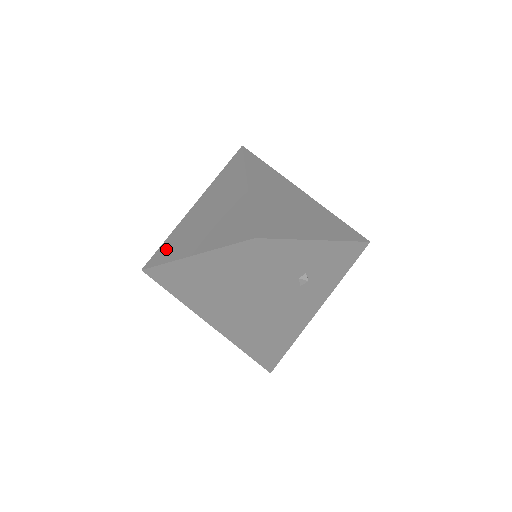
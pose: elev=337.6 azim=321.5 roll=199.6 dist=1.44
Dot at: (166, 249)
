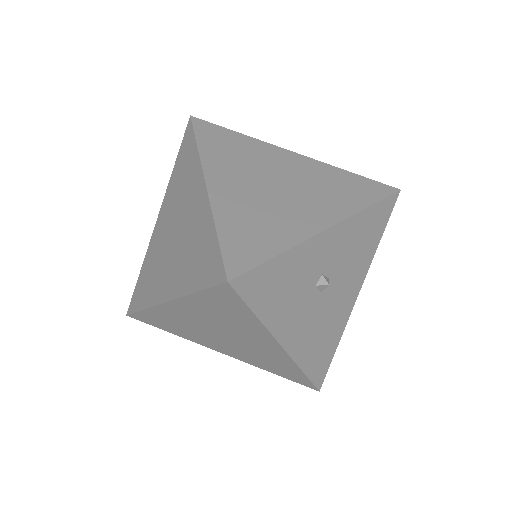
Dot at: (142, 286)
